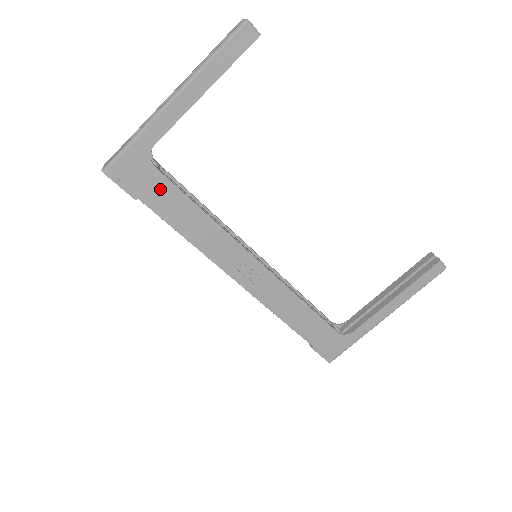
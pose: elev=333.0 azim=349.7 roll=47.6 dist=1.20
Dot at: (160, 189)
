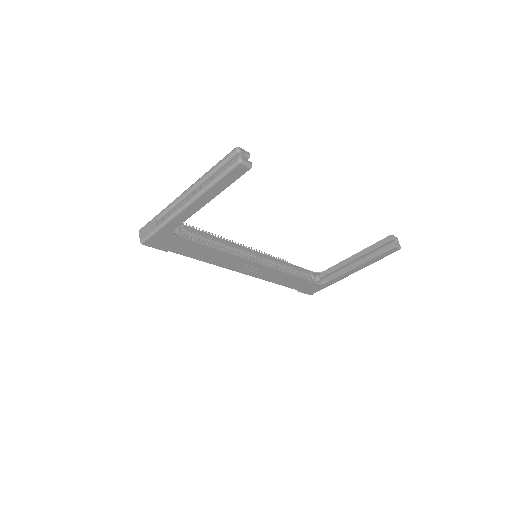
Dot at: (183, 245)
